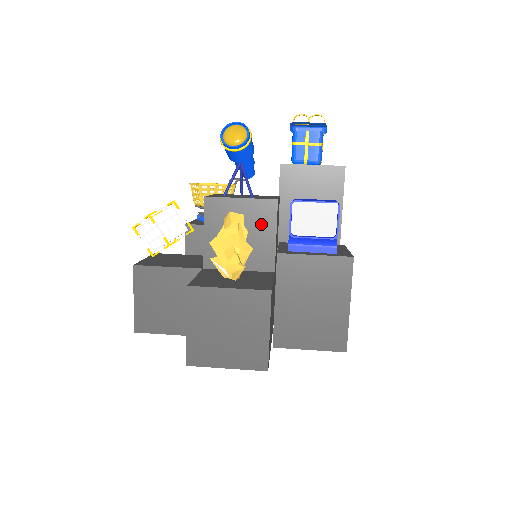
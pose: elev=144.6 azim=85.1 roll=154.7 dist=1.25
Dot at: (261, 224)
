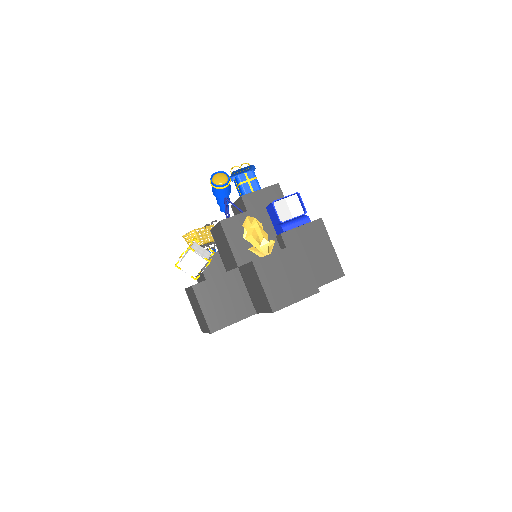
Dot at: occluded
